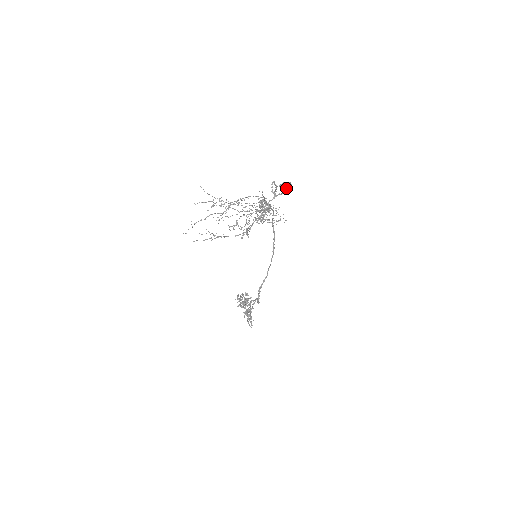
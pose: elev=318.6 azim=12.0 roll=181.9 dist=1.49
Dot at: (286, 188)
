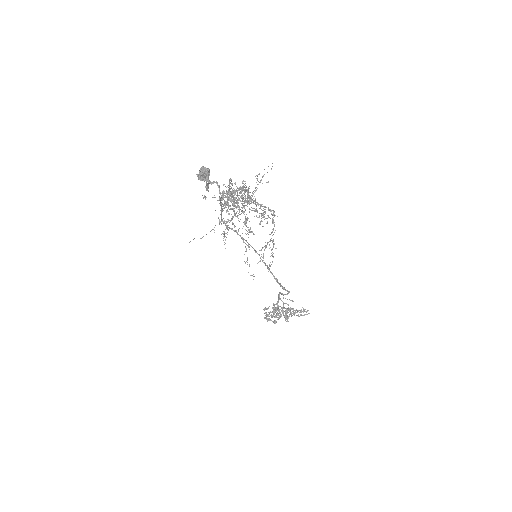
Dot at: (207, 174)
